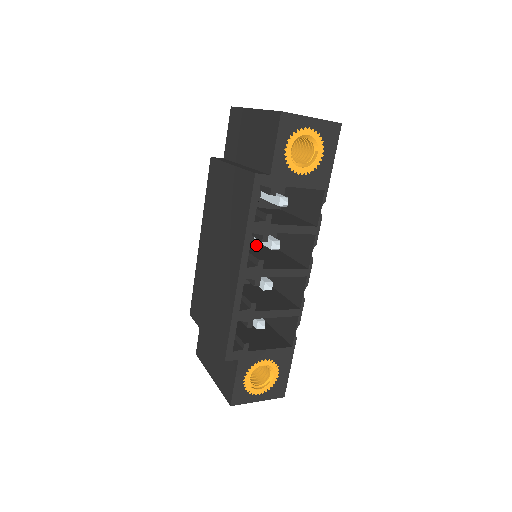
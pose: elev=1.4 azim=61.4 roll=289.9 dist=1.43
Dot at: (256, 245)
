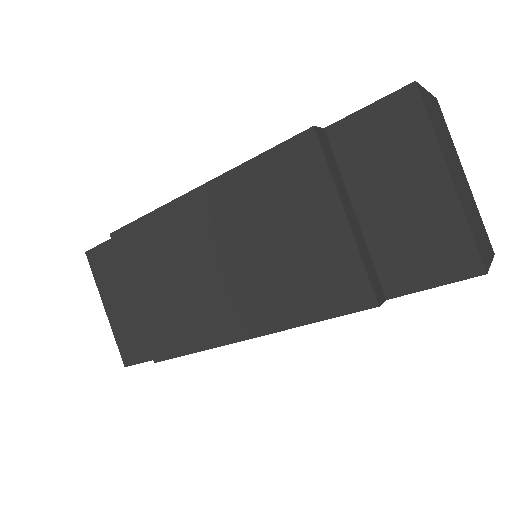
Dot at: occluded
